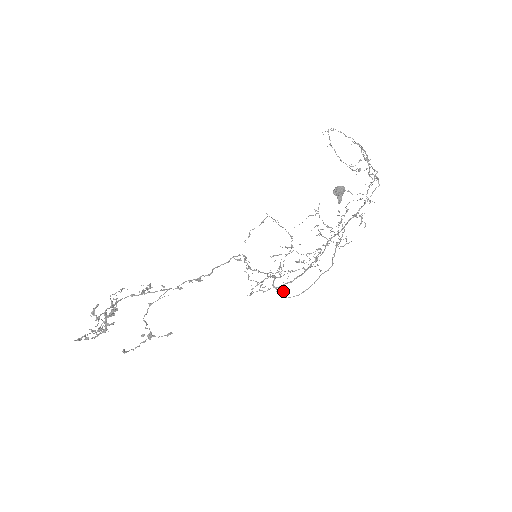
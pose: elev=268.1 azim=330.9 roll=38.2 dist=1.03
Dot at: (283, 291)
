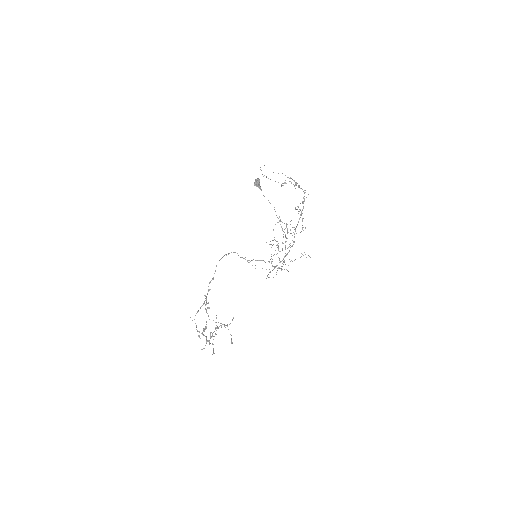
Dot at: occluded
